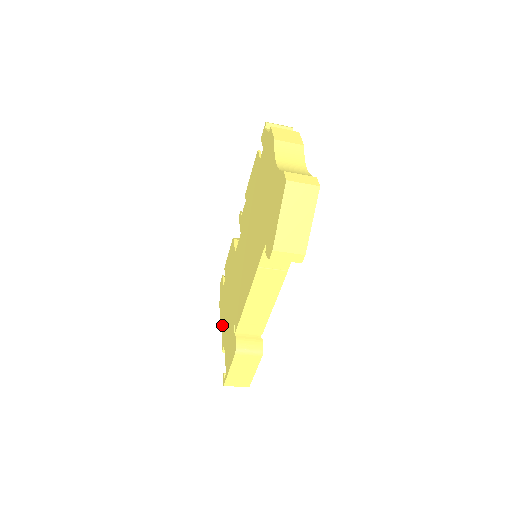
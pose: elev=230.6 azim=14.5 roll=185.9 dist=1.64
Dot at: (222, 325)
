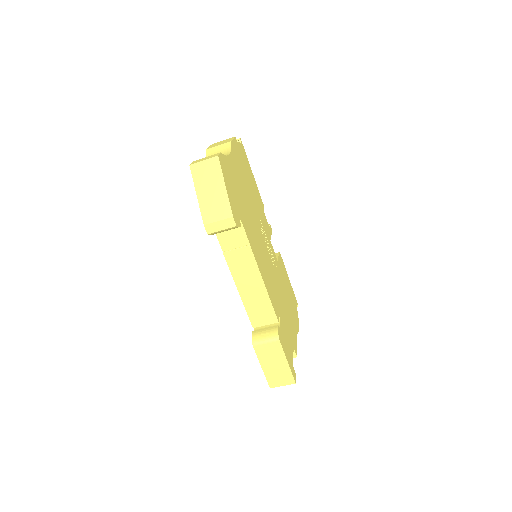
Dot at: occluded
